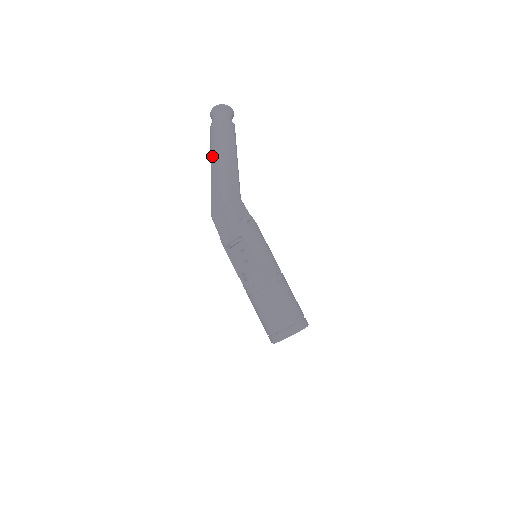
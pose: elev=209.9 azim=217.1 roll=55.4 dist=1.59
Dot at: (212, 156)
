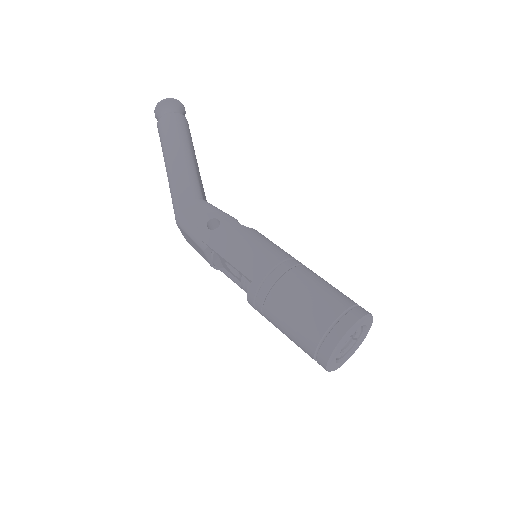
Dot at: occluded
